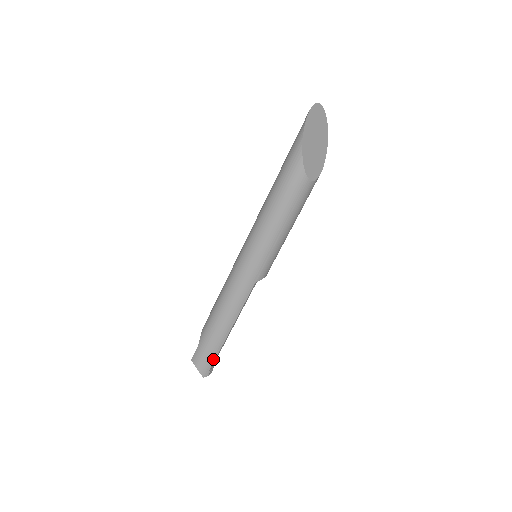
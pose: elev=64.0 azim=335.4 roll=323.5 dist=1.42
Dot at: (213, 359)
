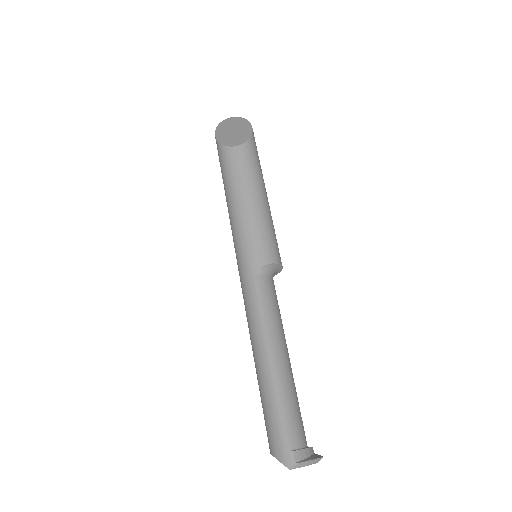
Dot at: (281, 422)
